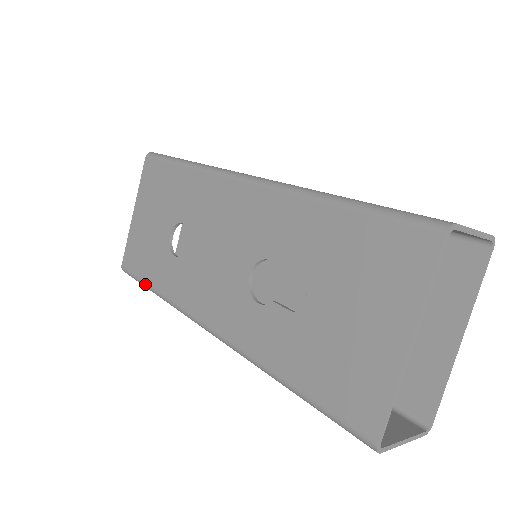
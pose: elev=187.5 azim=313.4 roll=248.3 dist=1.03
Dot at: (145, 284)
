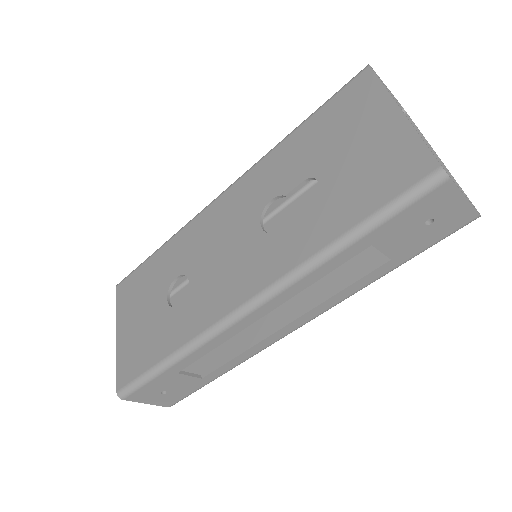
Dot at: (154, 367)
